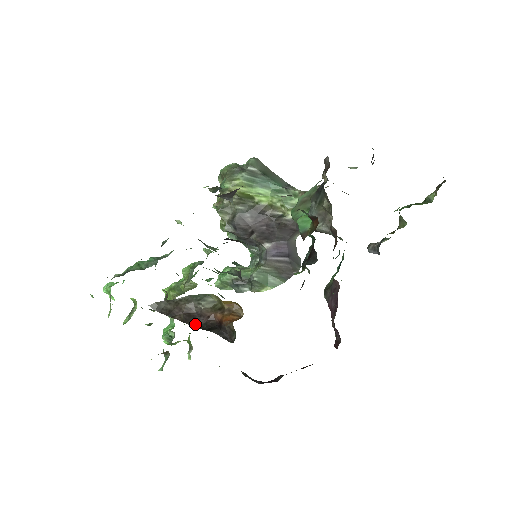
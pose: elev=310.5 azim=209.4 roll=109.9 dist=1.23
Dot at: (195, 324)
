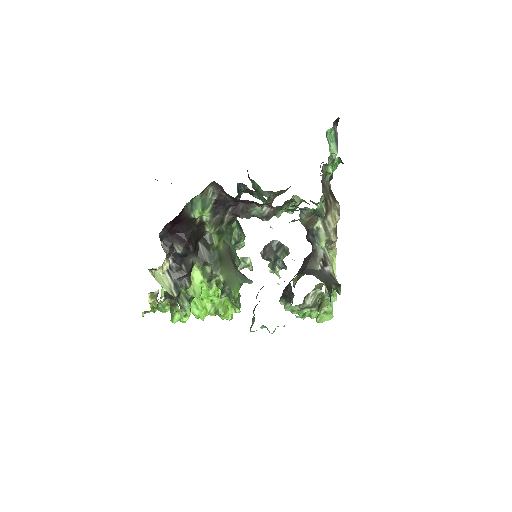
Dot at: occluded
